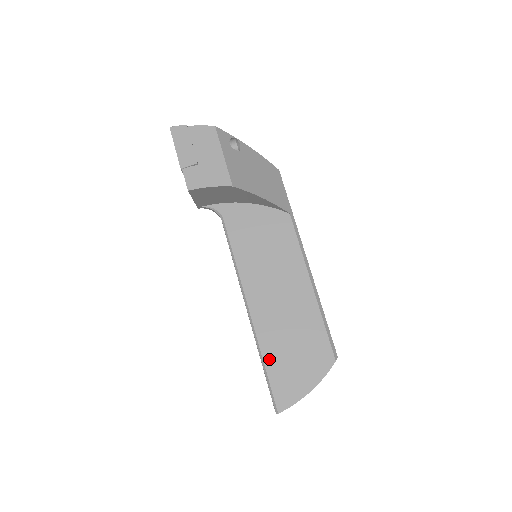
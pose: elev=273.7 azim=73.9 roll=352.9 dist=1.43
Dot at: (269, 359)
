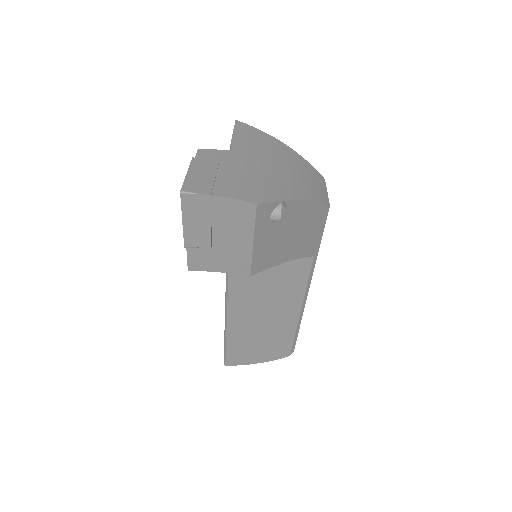
Dot at: (232, 341)
